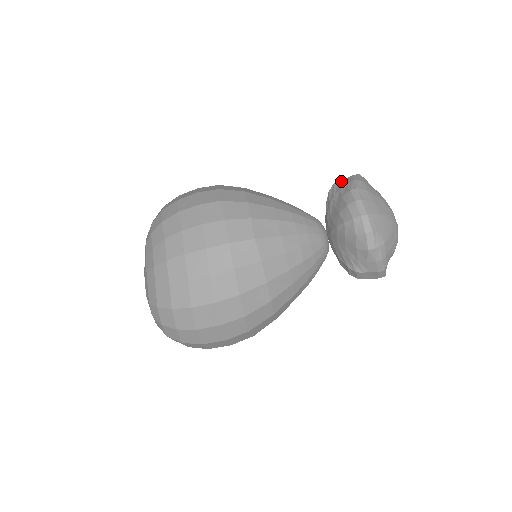
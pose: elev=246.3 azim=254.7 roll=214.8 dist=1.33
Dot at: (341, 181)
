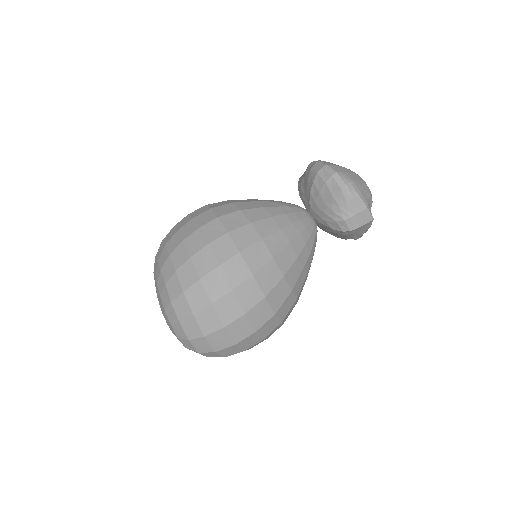
Dot at: occluded
